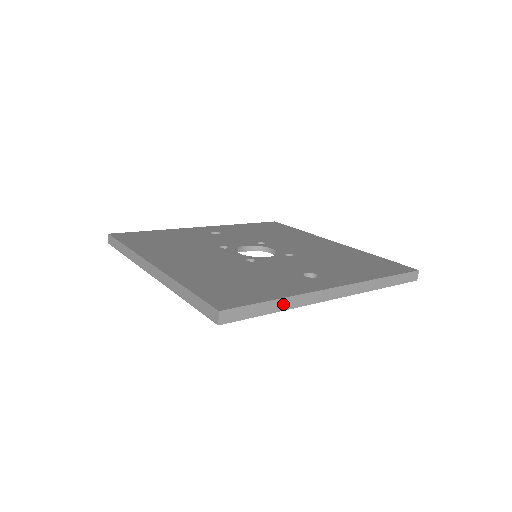
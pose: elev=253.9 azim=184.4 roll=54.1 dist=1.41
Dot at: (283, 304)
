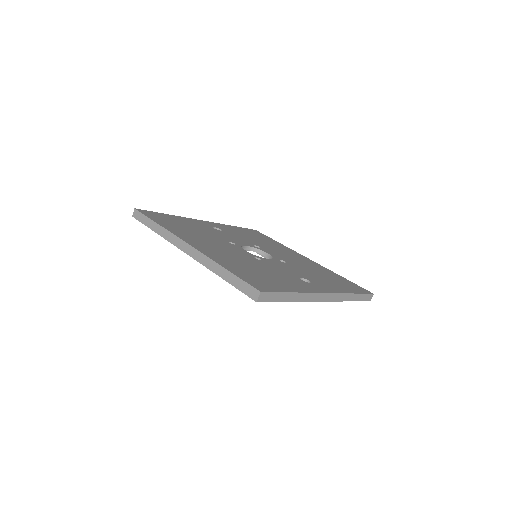
Dot at: (295, 297)
